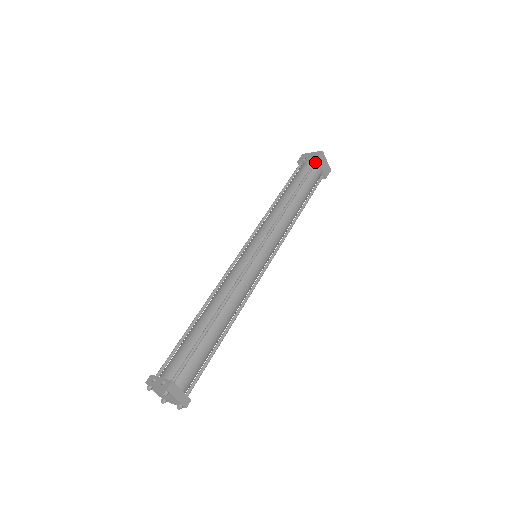
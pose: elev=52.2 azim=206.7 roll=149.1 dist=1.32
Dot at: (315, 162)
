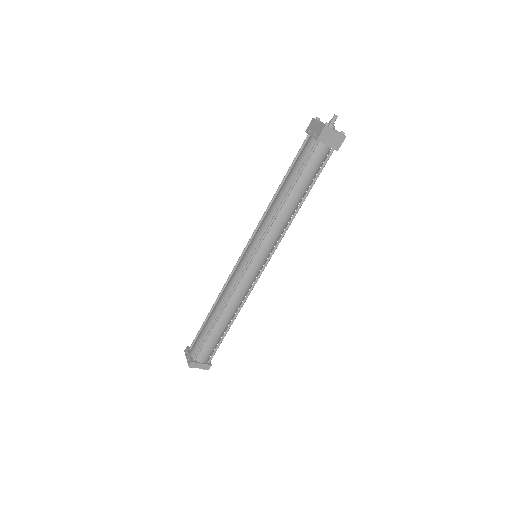
Dot at: (316, 142)
